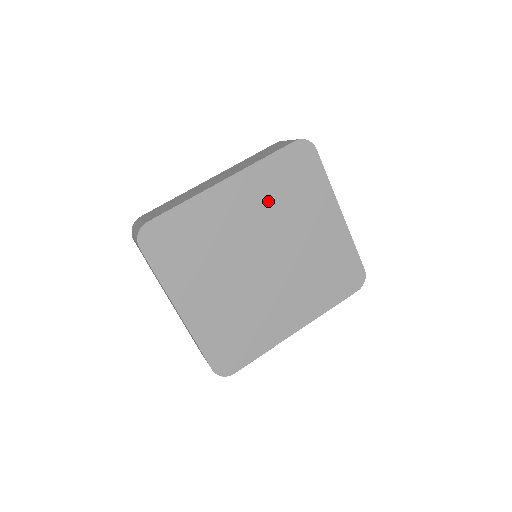
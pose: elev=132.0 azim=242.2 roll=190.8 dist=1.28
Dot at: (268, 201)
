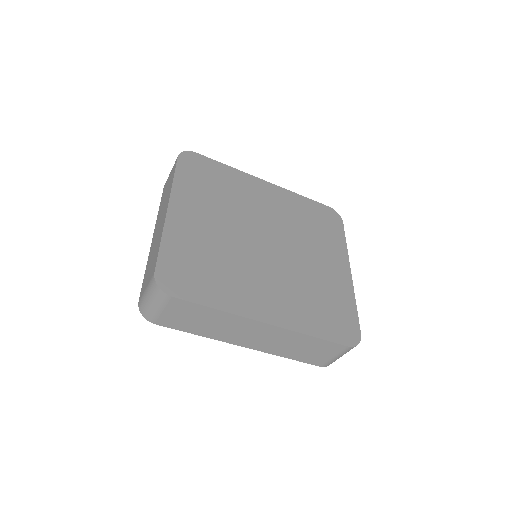
Dot at: (291, 216)
